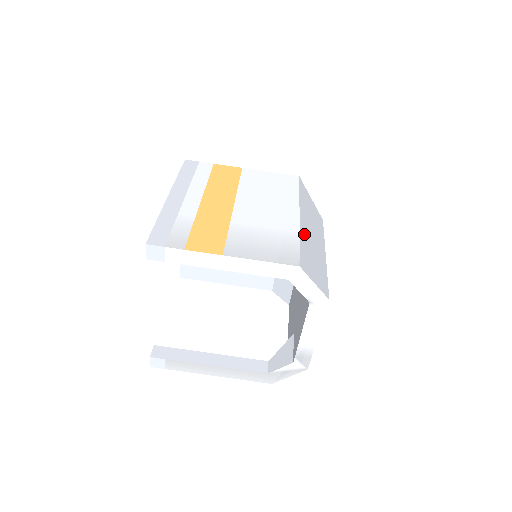
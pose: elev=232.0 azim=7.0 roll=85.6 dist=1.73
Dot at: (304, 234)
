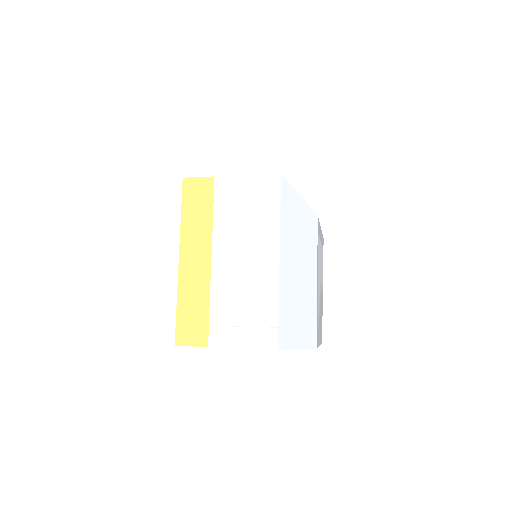
Dot at: (286, 286)
